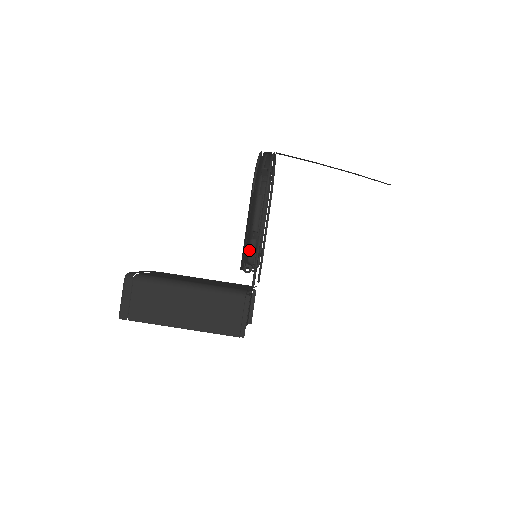
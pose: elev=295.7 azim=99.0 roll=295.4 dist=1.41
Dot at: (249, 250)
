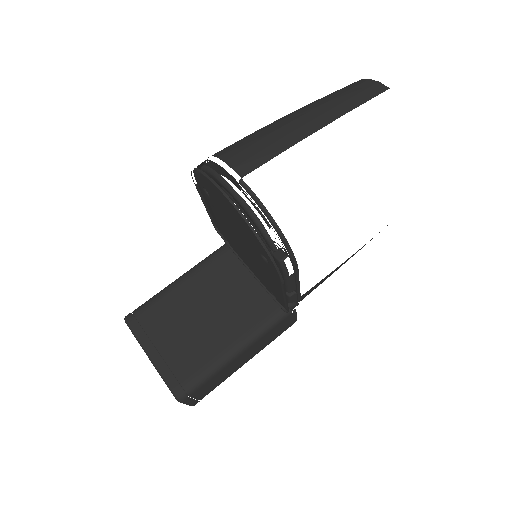
Dot at: (290, 301)
